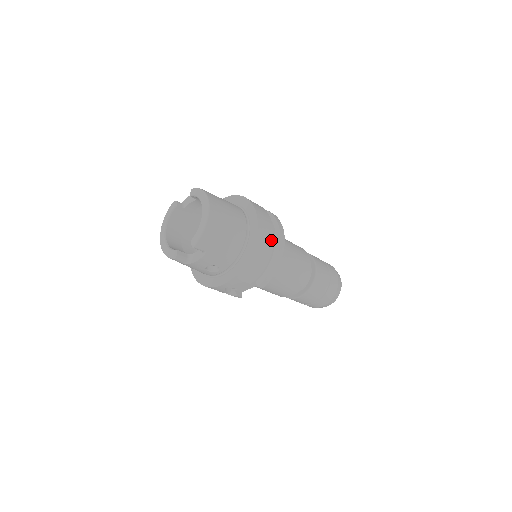
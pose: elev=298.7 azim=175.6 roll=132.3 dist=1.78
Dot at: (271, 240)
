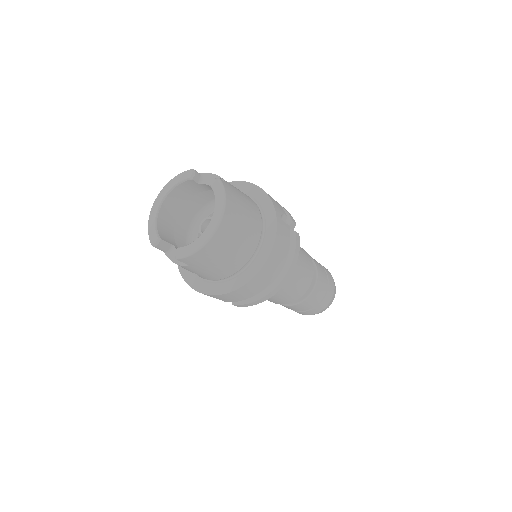
Dot at: (271, 279)
